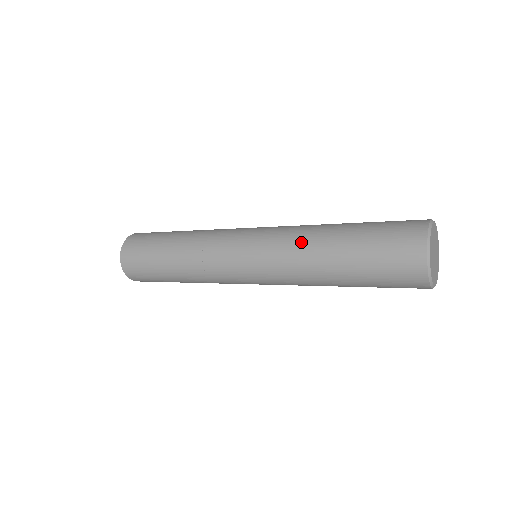
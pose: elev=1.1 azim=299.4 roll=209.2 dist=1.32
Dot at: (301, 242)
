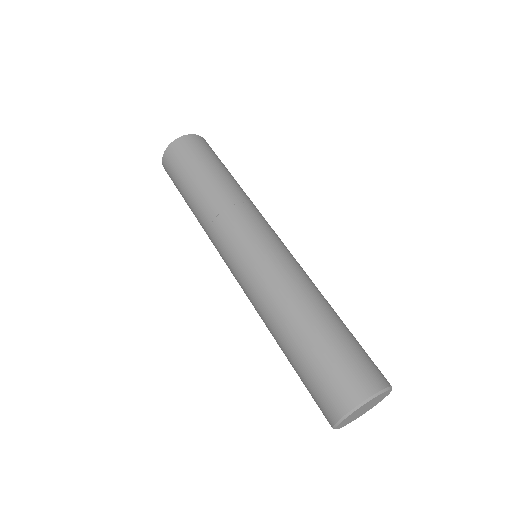
Dot at: occluded
